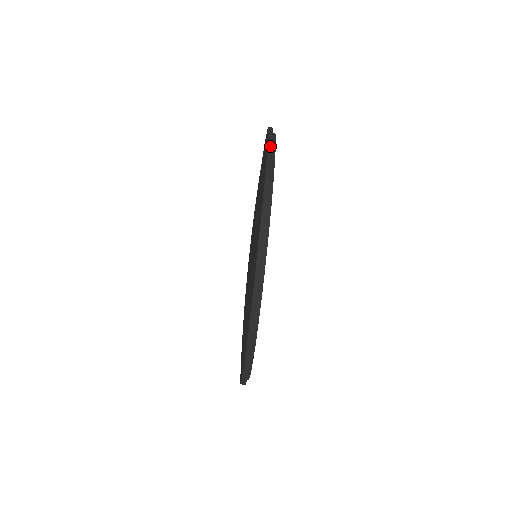
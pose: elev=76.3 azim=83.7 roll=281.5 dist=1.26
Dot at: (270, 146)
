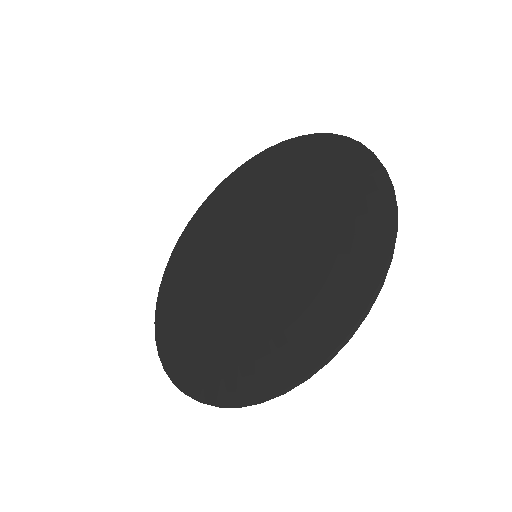
Dot at: (256, 404)
